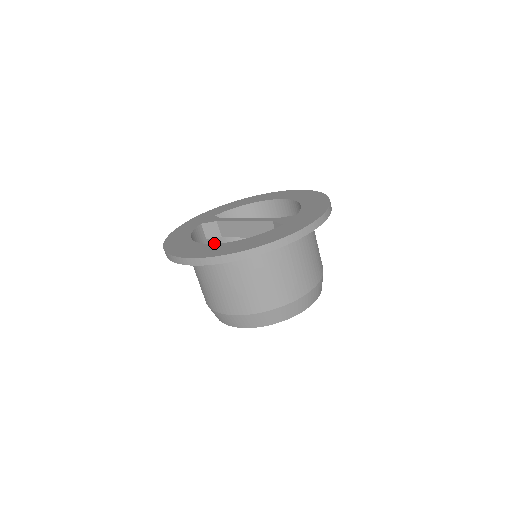
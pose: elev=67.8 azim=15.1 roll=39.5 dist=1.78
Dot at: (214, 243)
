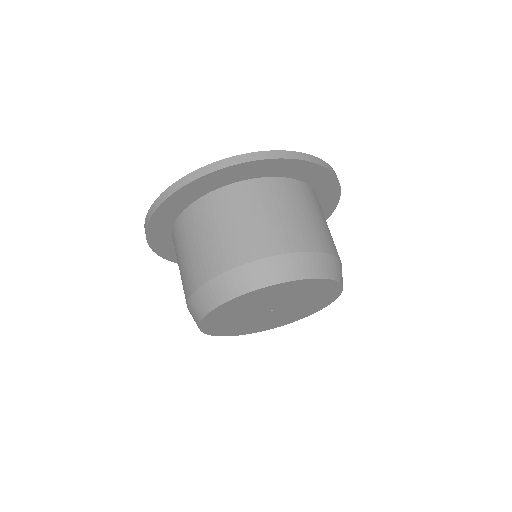
Dot at: occluded
